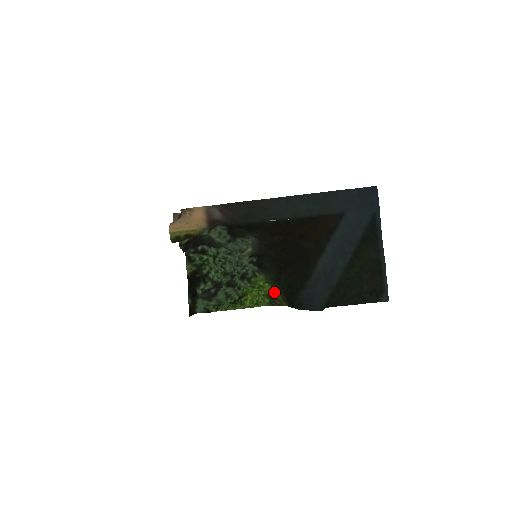
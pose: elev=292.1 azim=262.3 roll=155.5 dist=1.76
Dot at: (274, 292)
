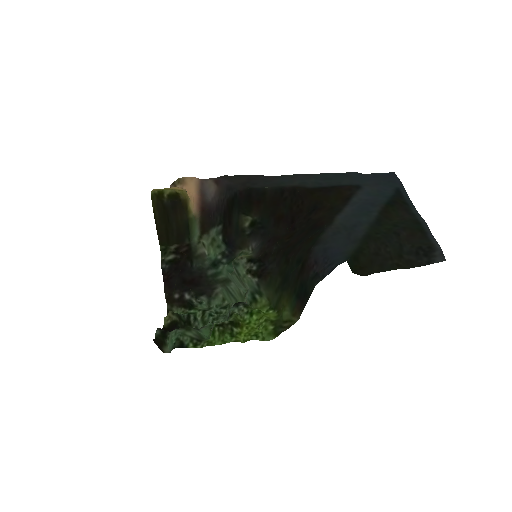
Dot at: (281, 315)
